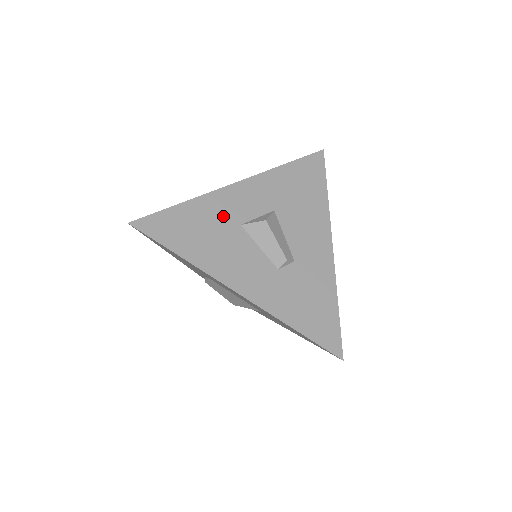
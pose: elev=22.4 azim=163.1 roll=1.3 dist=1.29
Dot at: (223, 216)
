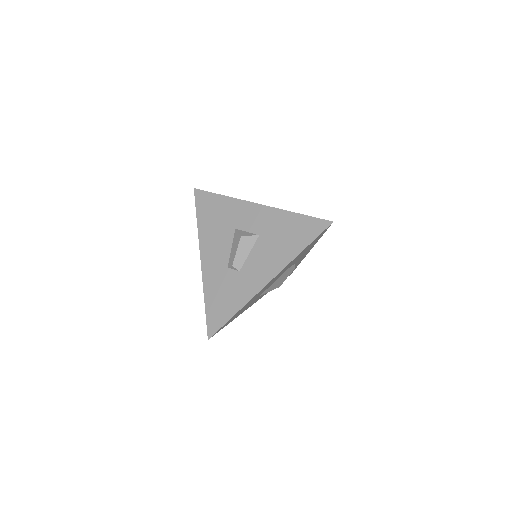
Dot at: (232, 217)
